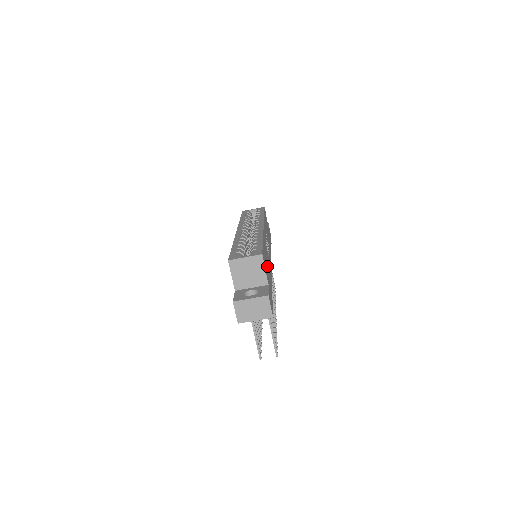
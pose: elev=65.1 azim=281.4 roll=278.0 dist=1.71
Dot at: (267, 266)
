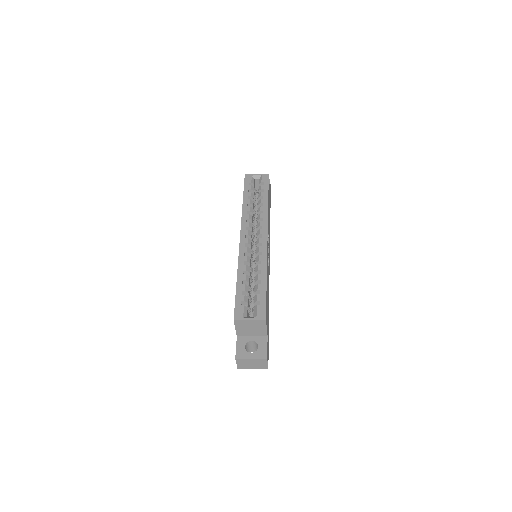
Dot at: (267, 303)
